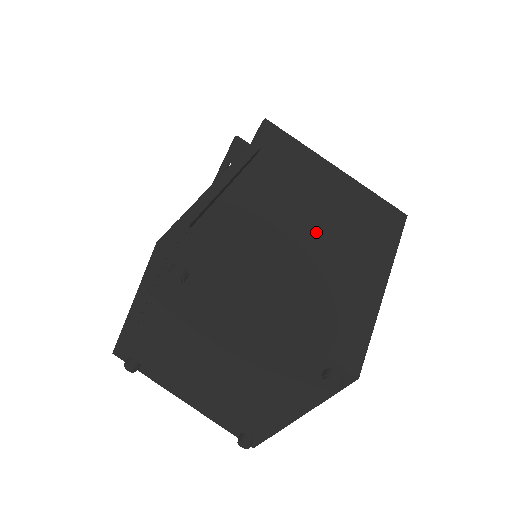
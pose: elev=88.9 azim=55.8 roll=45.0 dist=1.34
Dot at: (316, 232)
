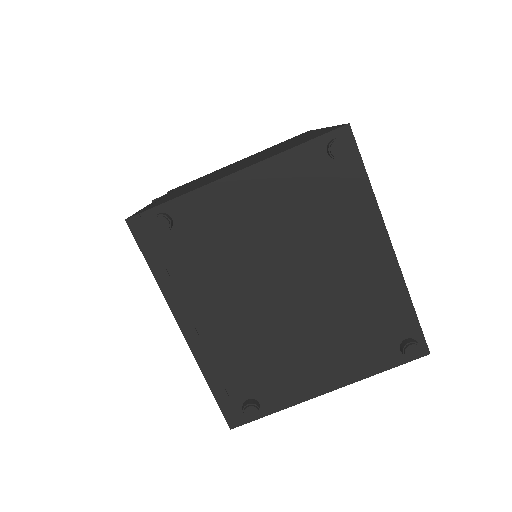
Dot at: occluded
